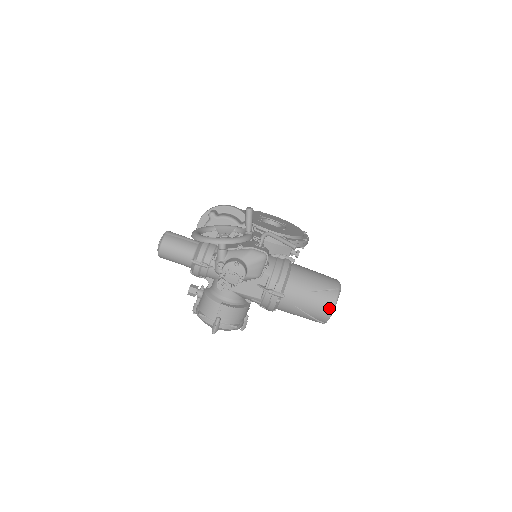
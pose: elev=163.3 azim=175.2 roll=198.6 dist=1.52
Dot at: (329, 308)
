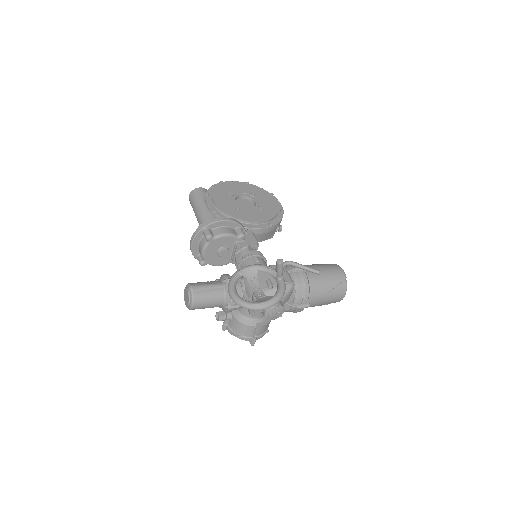
Dot at: (342, 296)
